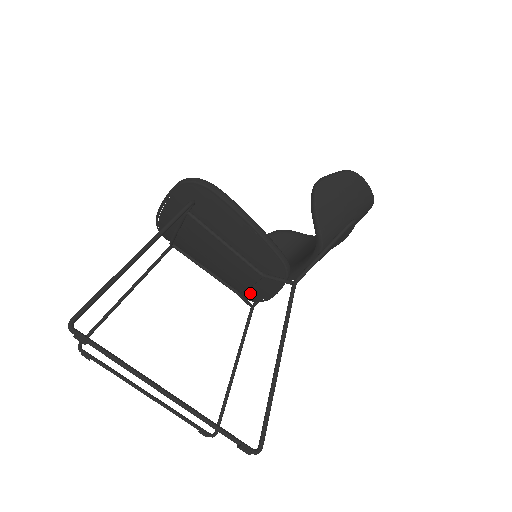
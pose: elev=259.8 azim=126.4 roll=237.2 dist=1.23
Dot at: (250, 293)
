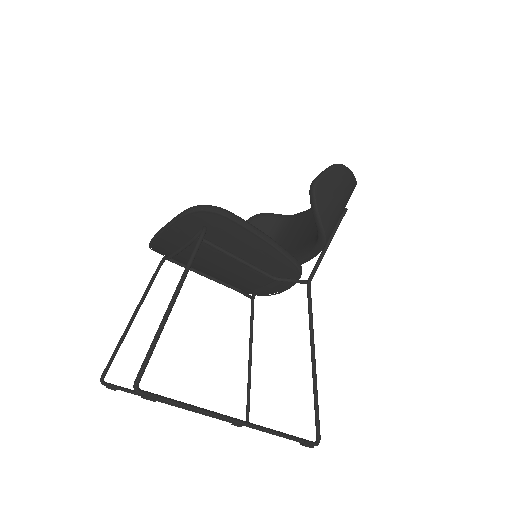
Dot at: (257, 292)
